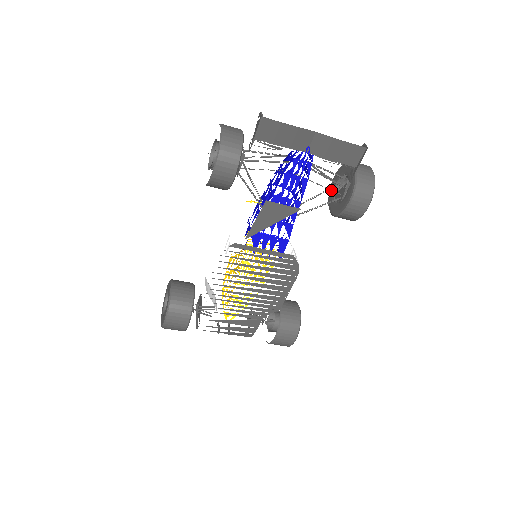
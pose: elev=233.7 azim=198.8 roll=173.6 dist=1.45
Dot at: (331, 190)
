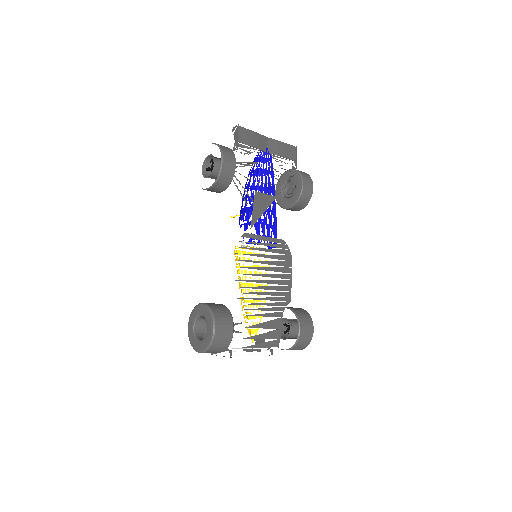
Dot at: occluded
